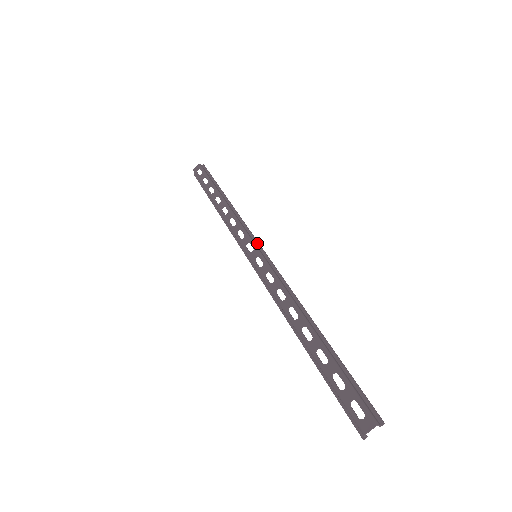
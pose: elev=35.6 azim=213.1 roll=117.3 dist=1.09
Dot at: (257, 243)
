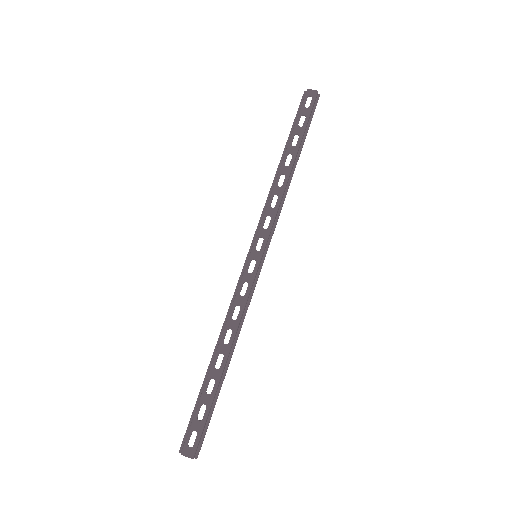
Dot at: (268, 245)
